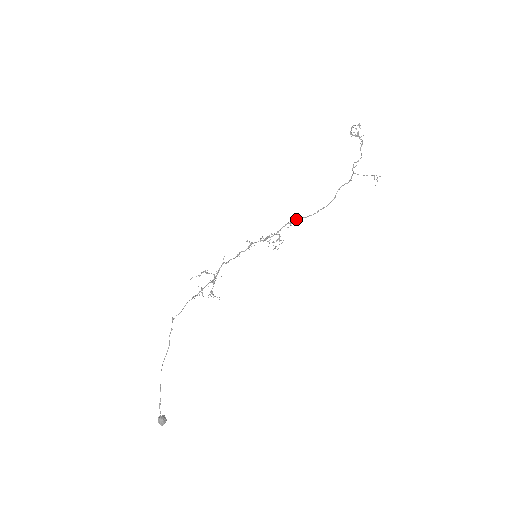
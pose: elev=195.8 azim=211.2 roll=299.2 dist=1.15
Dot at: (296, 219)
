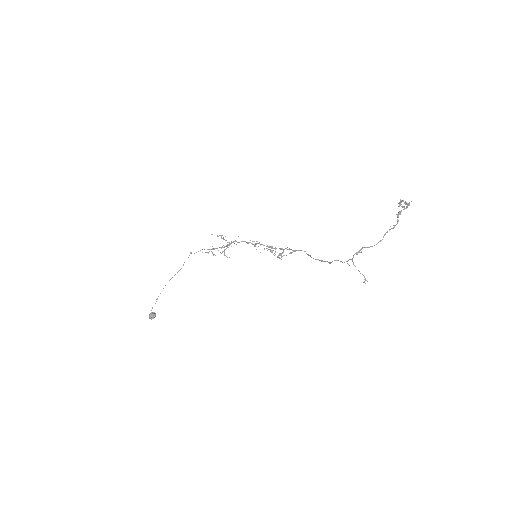
Dot at: (300, 250)
